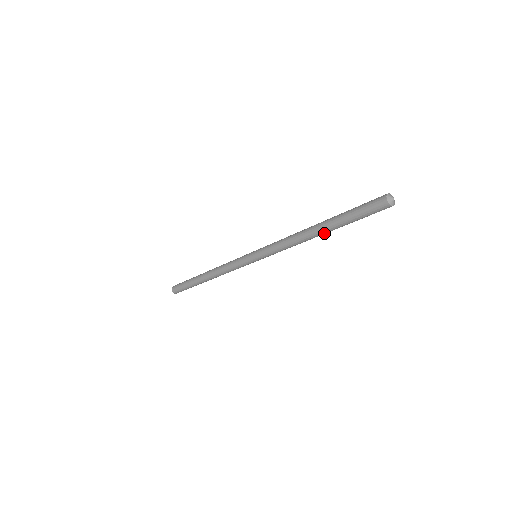
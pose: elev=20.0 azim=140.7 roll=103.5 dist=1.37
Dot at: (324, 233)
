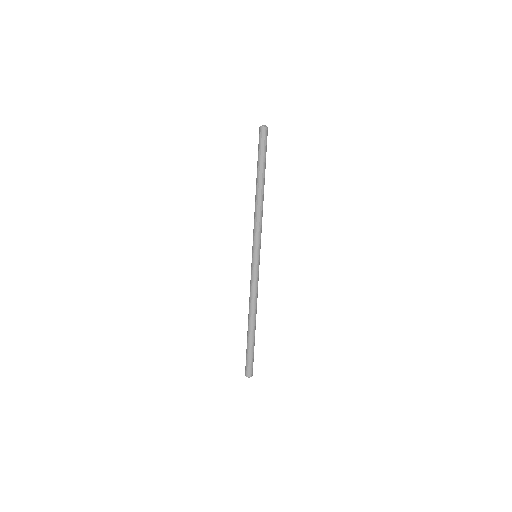
Dot at: (260, 184)
